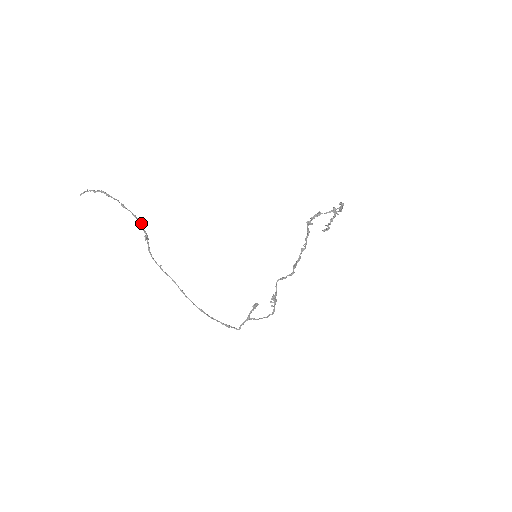
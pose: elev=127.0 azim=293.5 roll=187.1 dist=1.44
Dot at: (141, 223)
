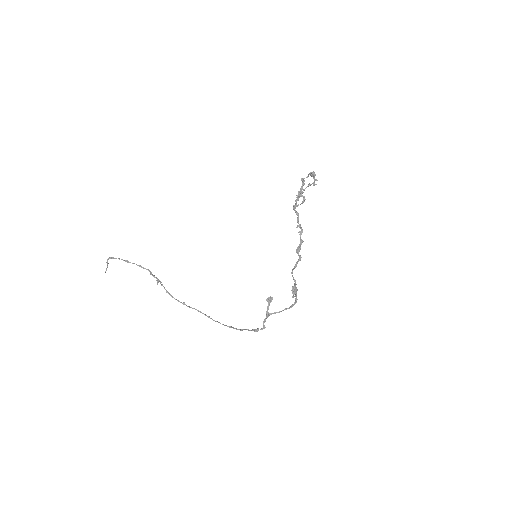
Dot at: (148, 270)
